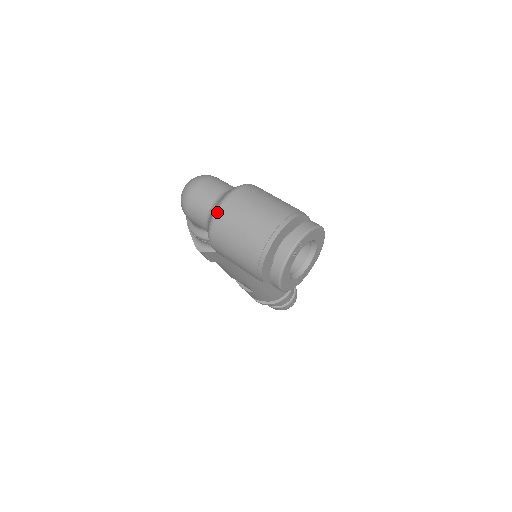
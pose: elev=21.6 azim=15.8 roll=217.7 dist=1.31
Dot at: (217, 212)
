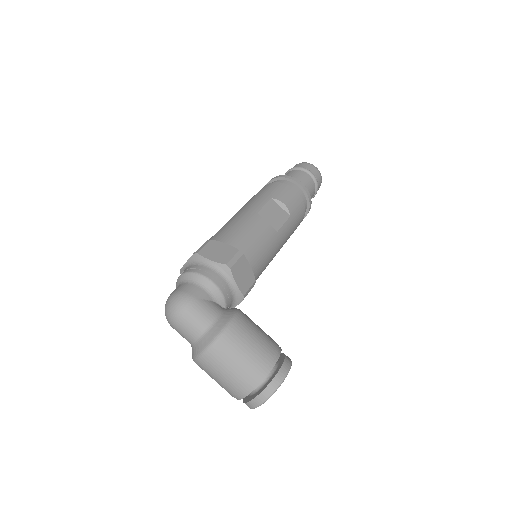
Dot at: (195, 362)
